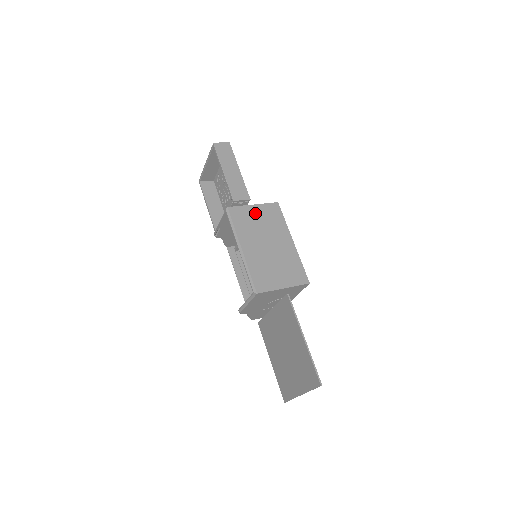
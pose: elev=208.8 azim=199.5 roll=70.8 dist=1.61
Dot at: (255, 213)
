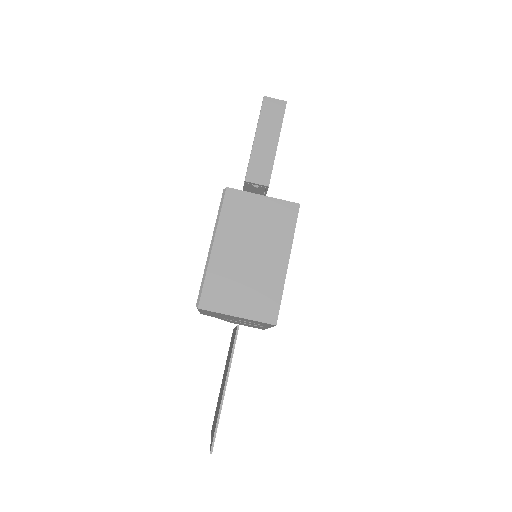
Dot at: (259, 207)
